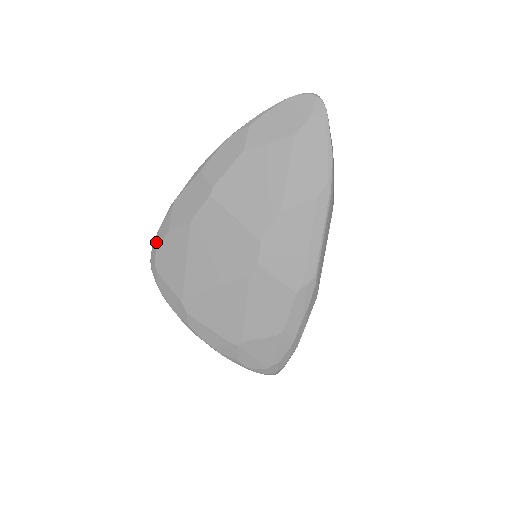
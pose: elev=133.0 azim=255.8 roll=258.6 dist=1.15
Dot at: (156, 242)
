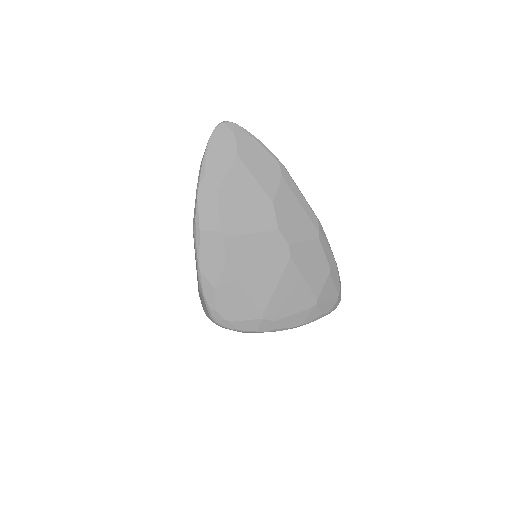
Dot at: (210, 305)
